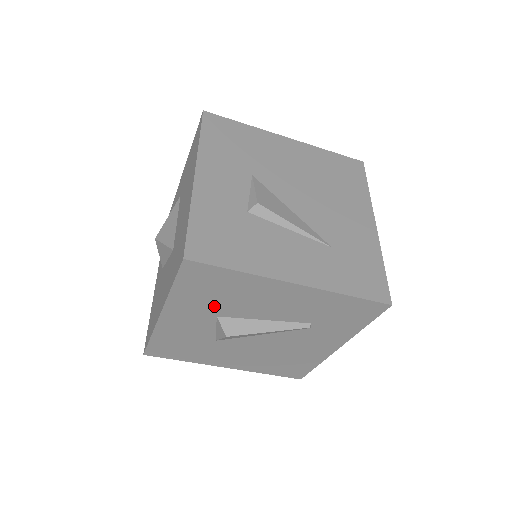
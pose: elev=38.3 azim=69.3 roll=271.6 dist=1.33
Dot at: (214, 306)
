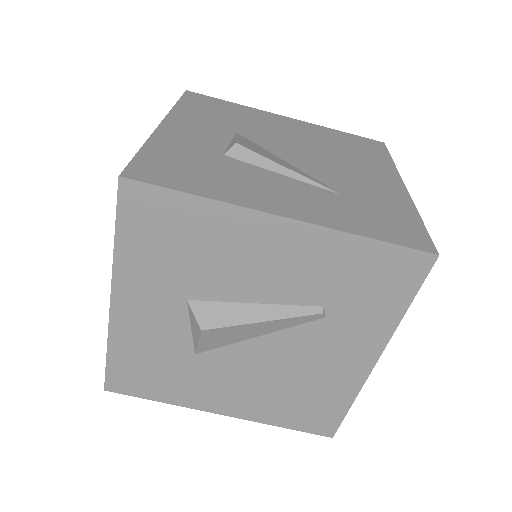
Dot at: (179, 277)
